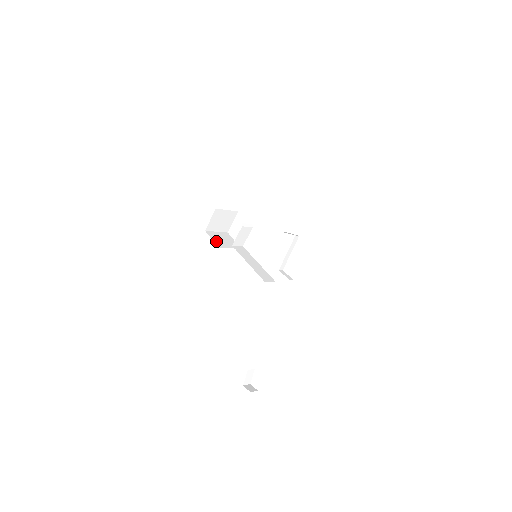
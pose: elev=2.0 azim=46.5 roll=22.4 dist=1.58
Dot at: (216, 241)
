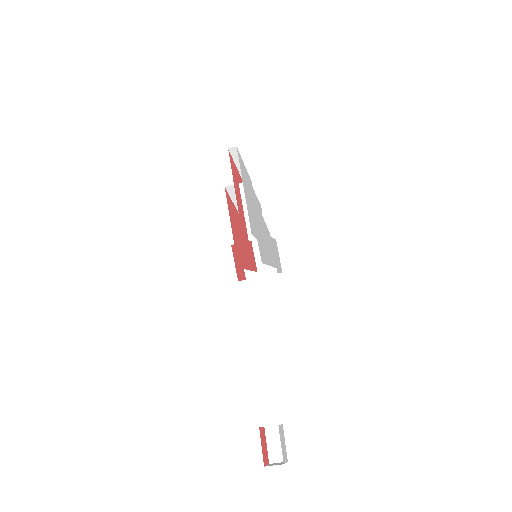
Dot at: occluded
